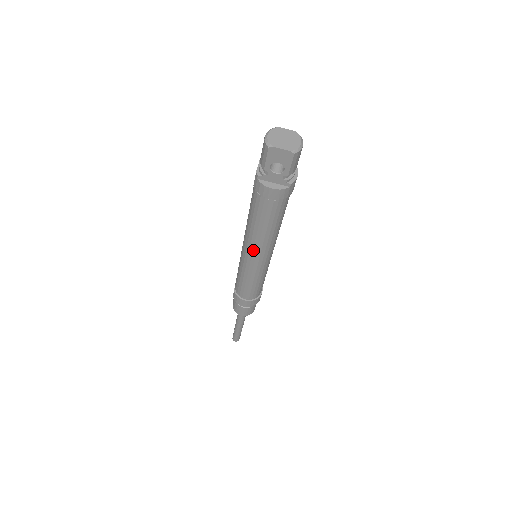
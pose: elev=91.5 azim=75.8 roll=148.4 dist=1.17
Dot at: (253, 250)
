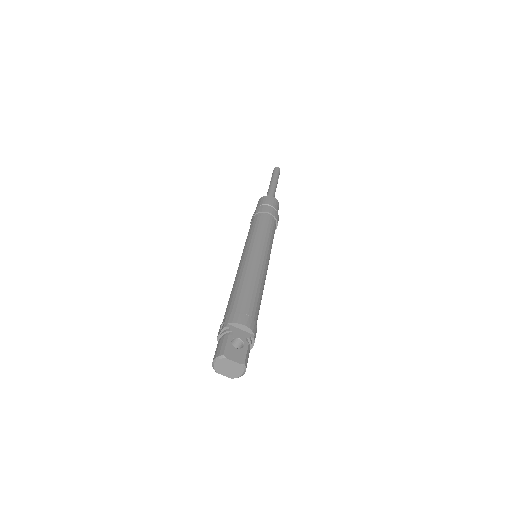
Dot at: occluded
